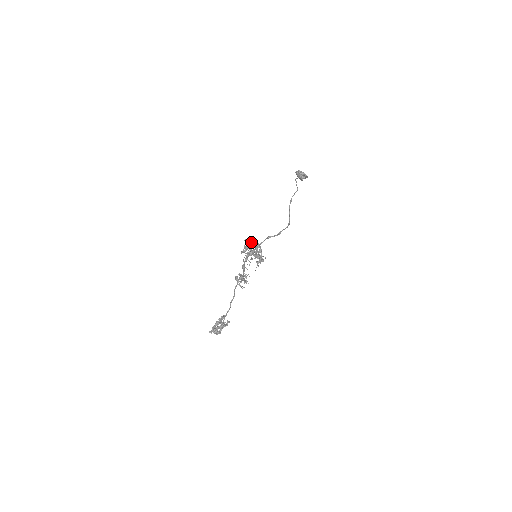
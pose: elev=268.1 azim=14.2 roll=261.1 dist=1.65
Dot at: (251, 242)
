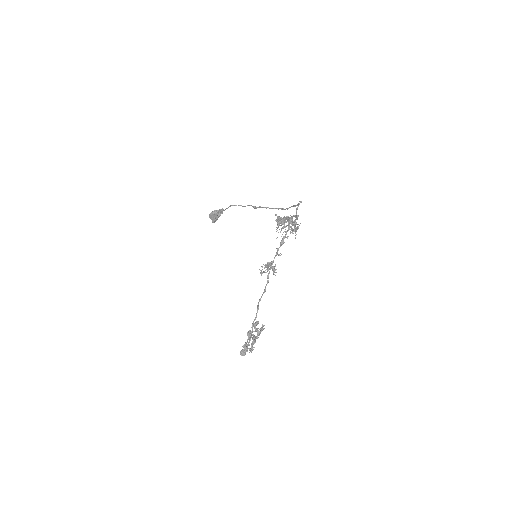
Dot at: occluded
